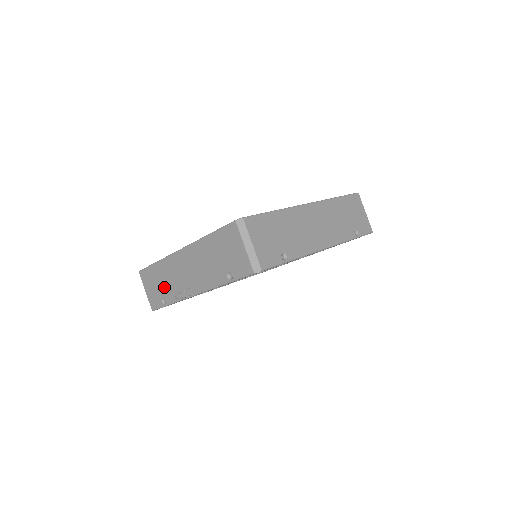
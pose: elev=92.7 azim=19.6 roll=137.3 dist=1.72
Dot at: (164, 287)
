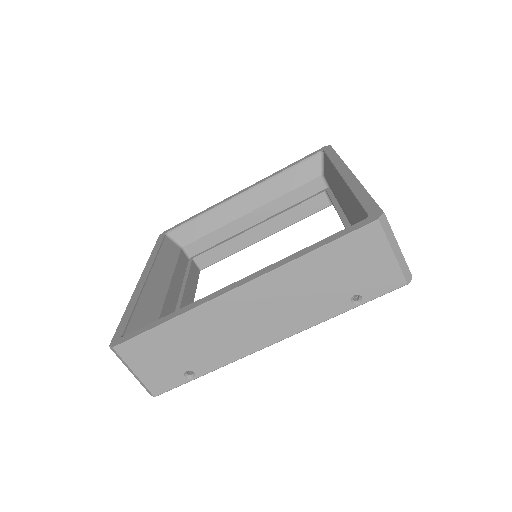
Dot at: occluded
